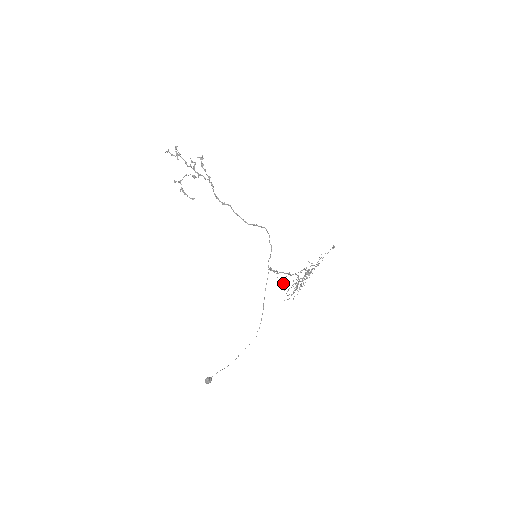
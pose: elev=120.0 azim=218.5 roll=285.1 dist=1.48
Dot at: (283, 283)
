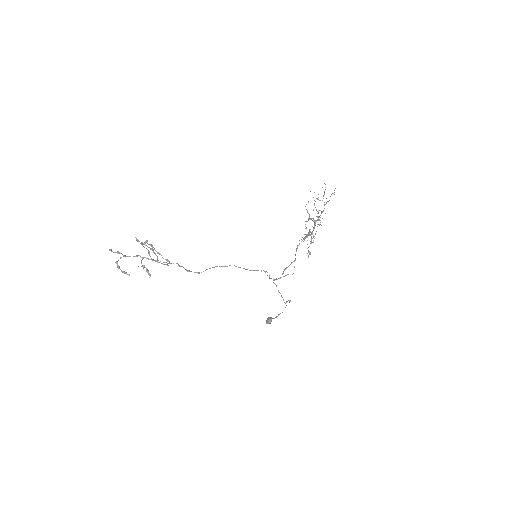
Dot at: occluded
